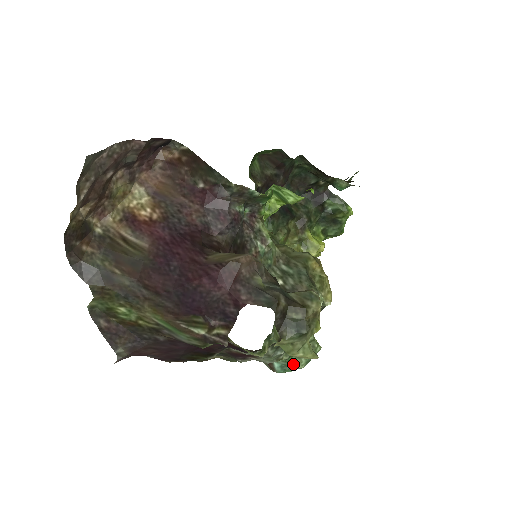
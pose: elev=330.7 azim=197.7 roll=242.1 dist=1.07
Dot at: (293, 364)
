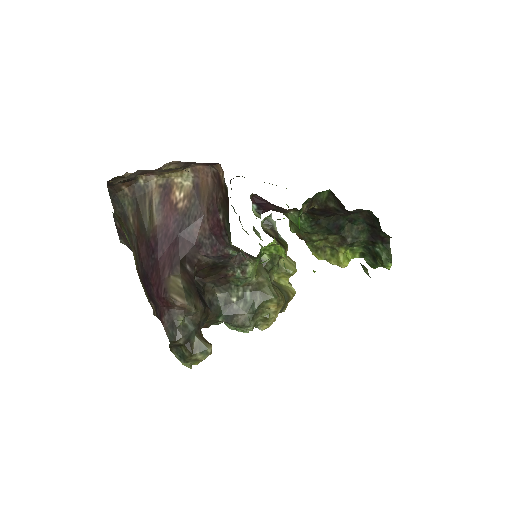
Dot at: (225, 323)
